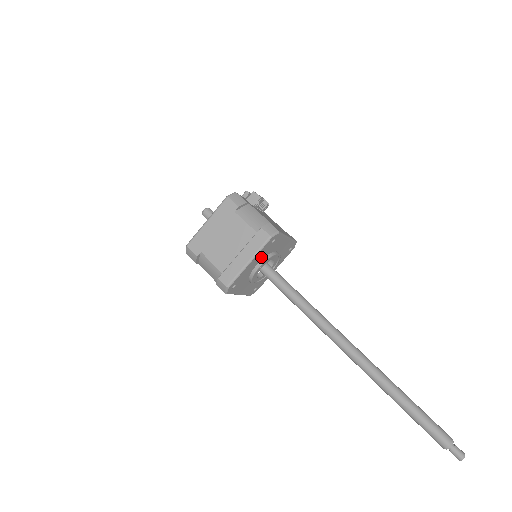
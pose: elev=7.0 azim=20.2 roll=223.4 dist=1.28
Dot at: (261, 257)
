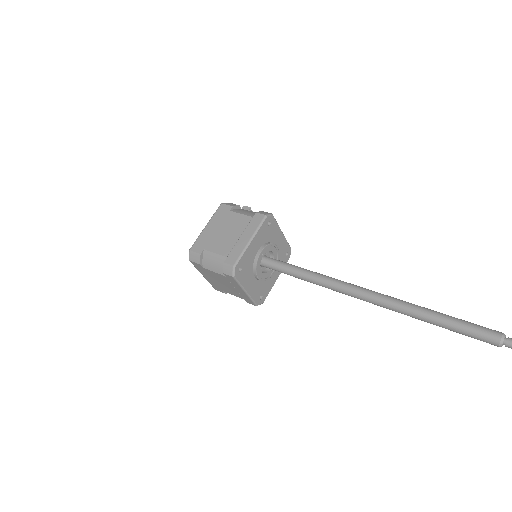
Dot at: (261, 241)
